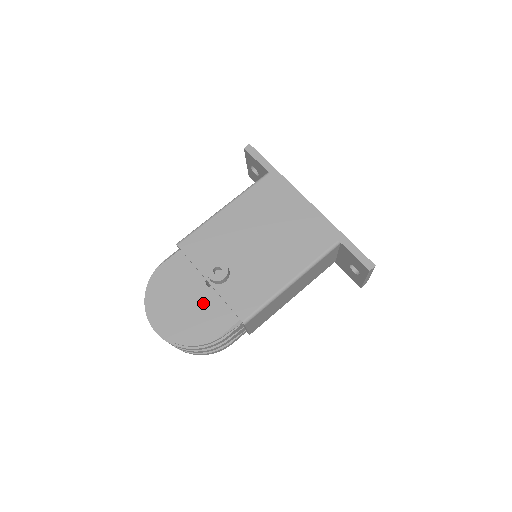
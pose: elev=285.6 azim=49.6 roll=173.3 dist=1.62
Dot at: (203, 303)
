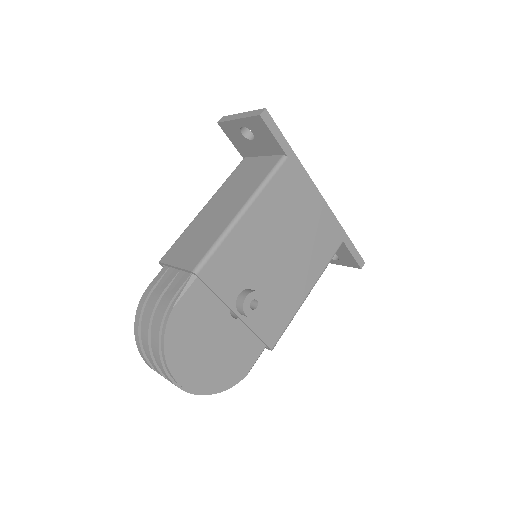
Dot at: (231, 340)
